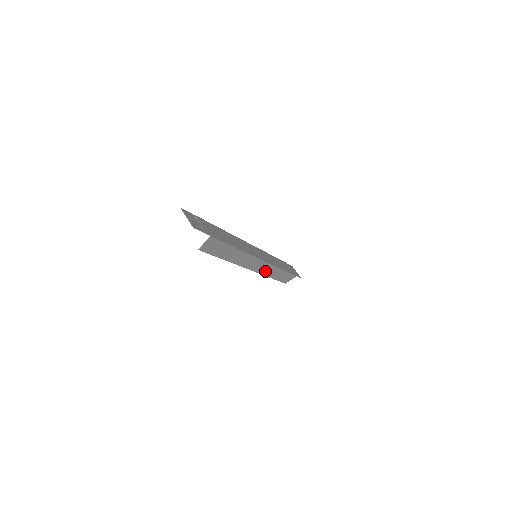
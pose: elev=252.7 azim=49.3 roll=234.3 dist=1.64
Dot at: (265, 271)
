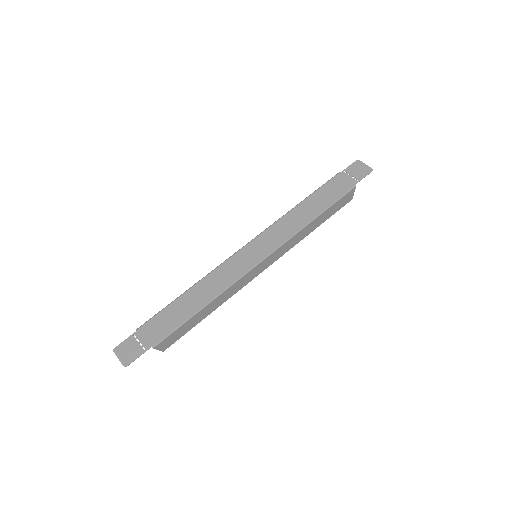
Dot at: (288, 247)
